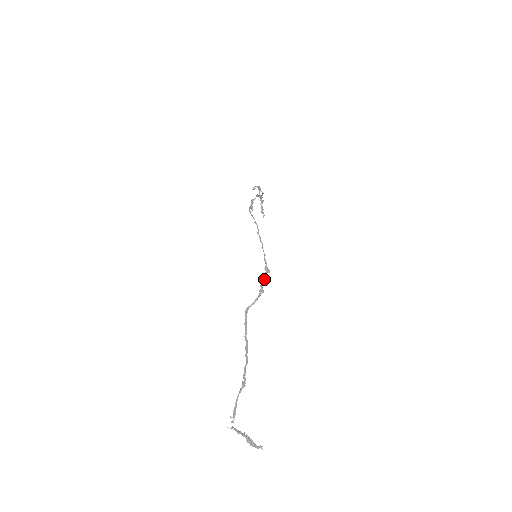
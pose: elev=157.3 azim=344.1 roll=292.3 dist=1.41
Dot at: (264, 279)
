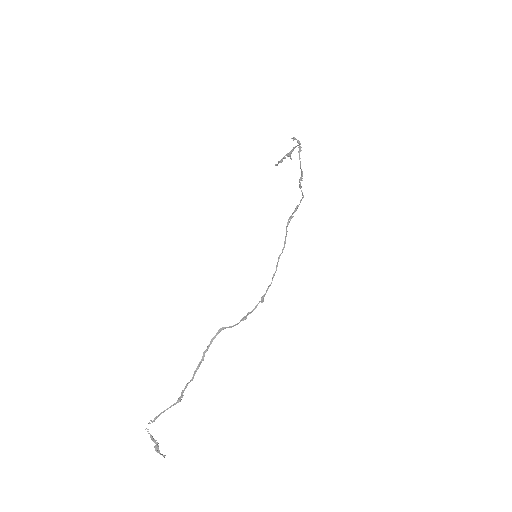
Dot at: (255, 308)
